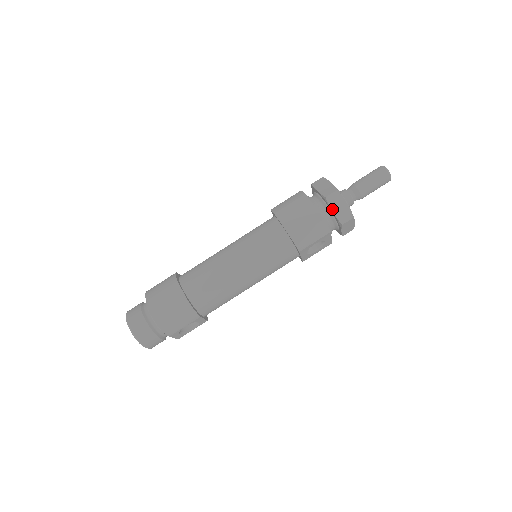
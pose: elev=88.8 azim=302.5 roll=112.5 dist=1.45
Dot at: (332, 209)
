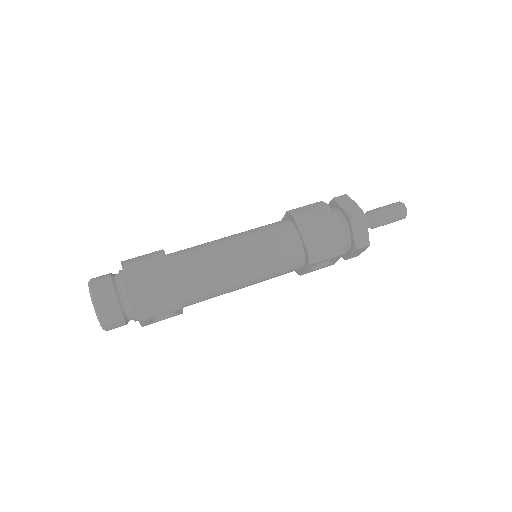
Dot at: (353, 230)
